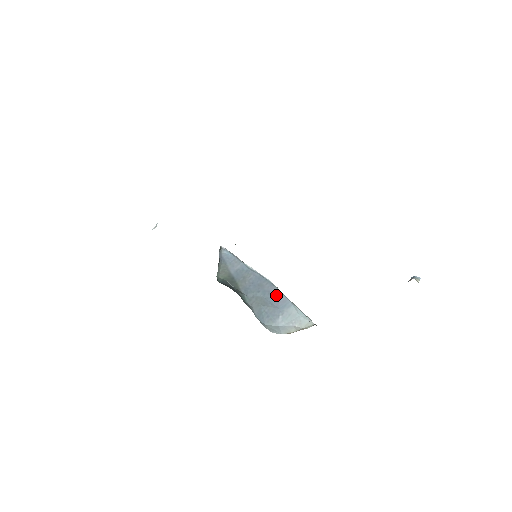
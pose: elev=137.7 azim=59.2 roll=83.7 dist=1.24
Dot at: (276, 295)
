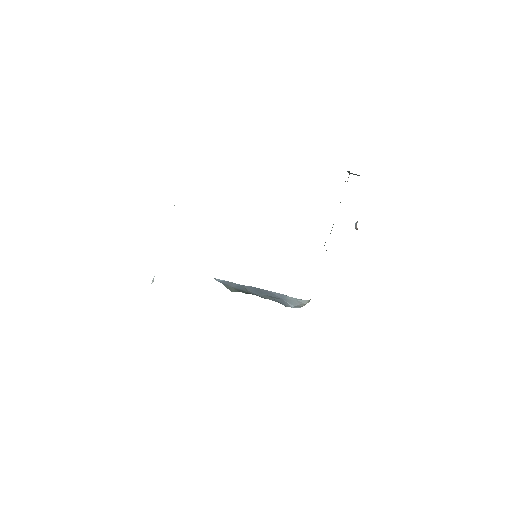
Dot at: (272, 293)
